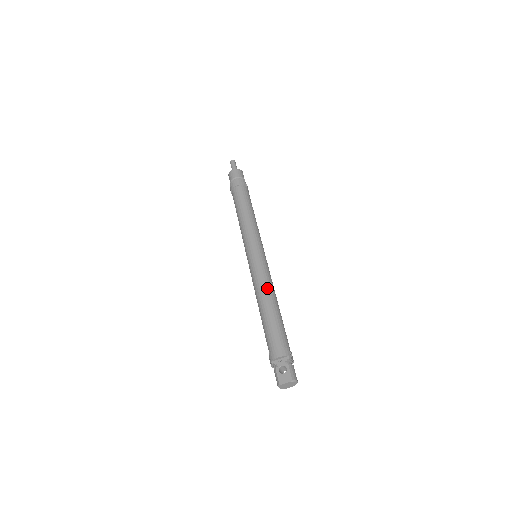
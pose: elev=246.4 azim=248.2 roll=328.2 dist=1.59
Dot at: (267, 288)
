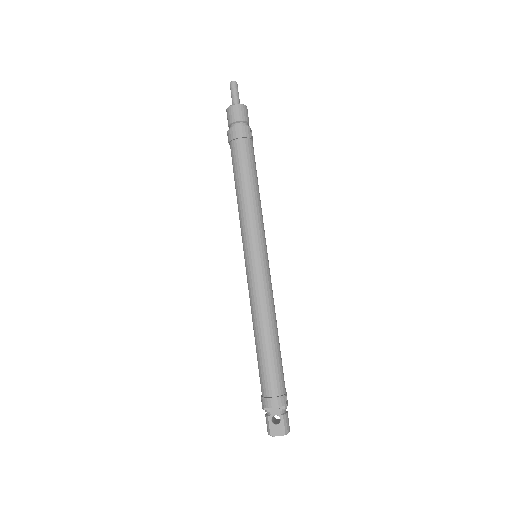
Dot at: (268, 313)
